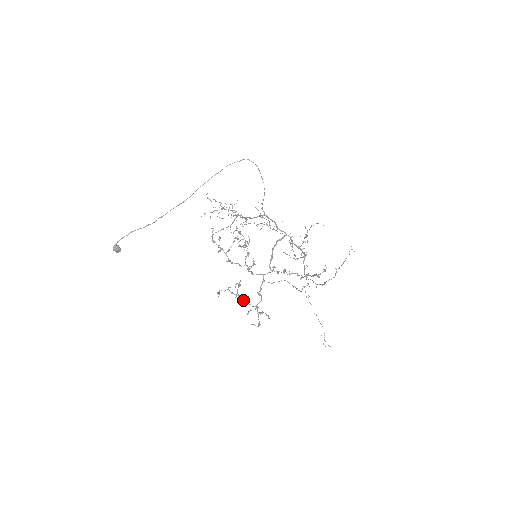
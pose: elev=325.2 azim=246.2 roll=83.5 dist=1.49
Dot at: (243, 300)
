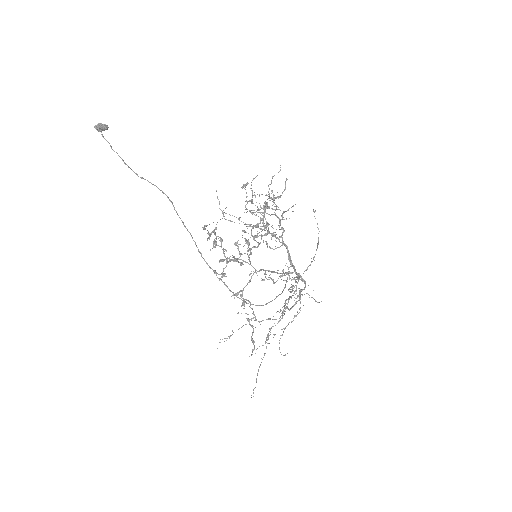
Dot at: (261, 212)
